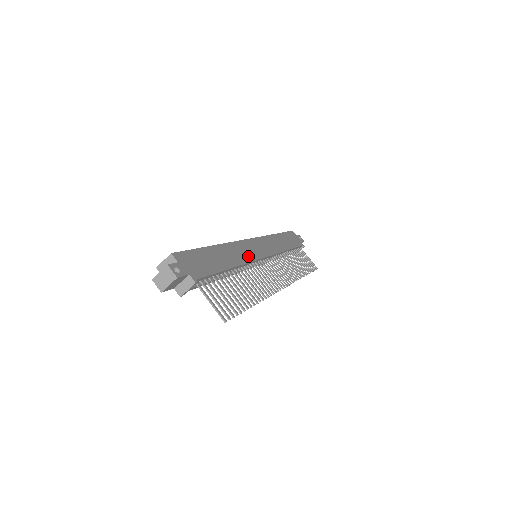
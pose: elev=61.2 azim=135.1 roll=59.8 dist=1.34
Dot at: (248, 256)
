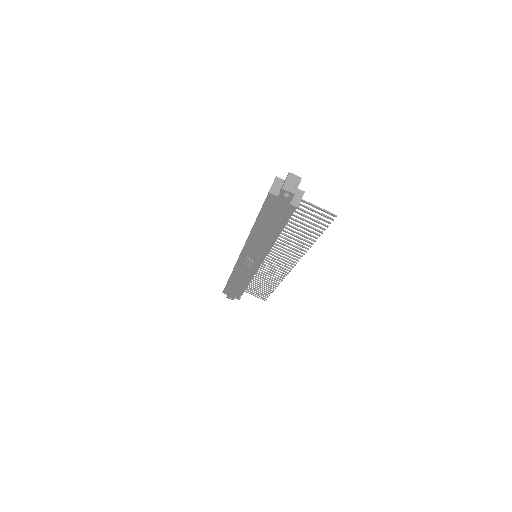
Dot at: occluded
